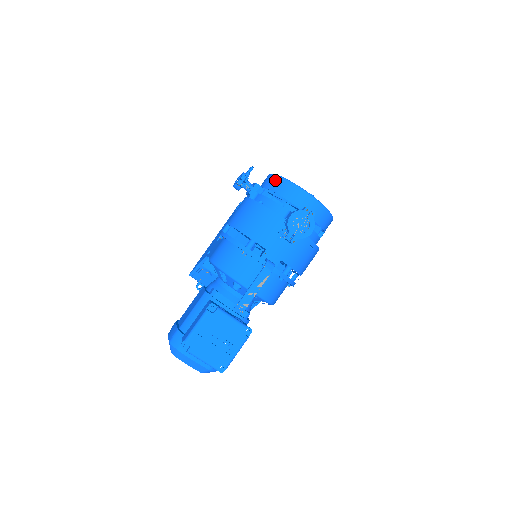
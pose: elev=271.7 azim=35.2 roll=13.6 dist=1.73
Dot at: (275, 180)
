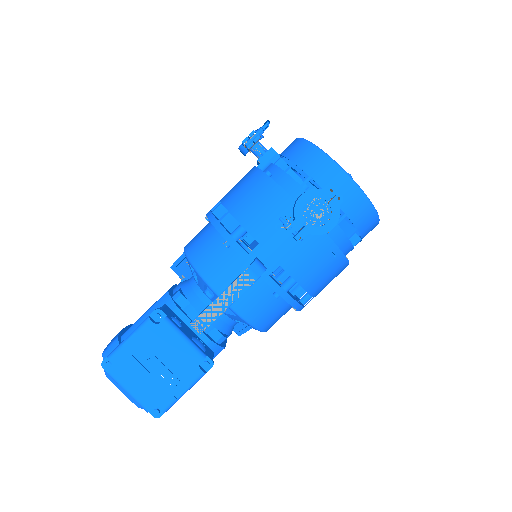
Dot at: (298, 145)
